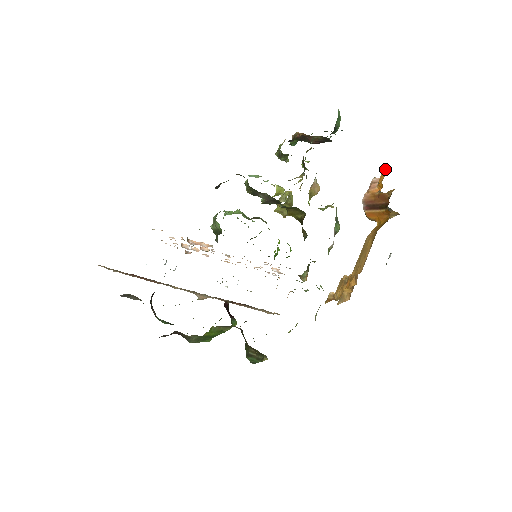
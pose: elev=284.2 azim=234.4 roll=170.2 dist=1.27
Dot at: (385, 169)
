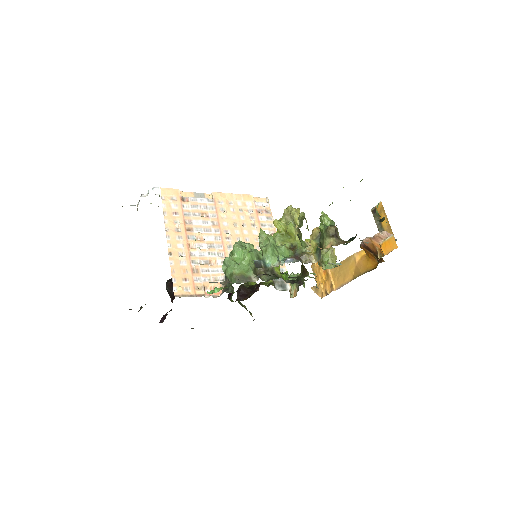
Dot at: (393, 243)
